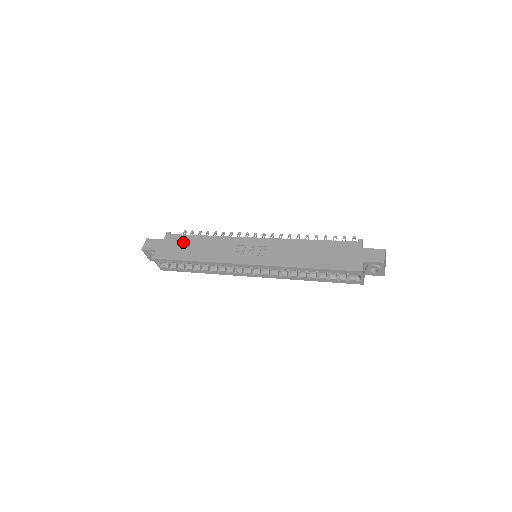
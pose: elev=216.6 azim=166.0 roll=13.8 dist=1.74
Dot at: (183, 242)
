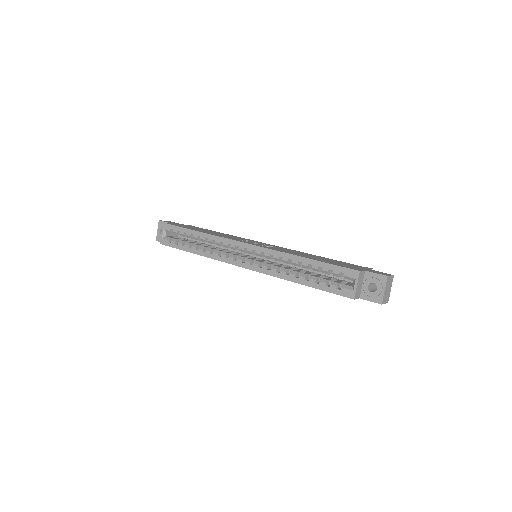
Dot at: (198, 228)
